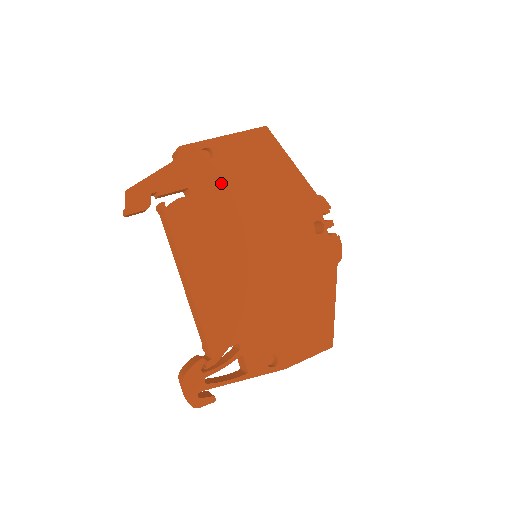
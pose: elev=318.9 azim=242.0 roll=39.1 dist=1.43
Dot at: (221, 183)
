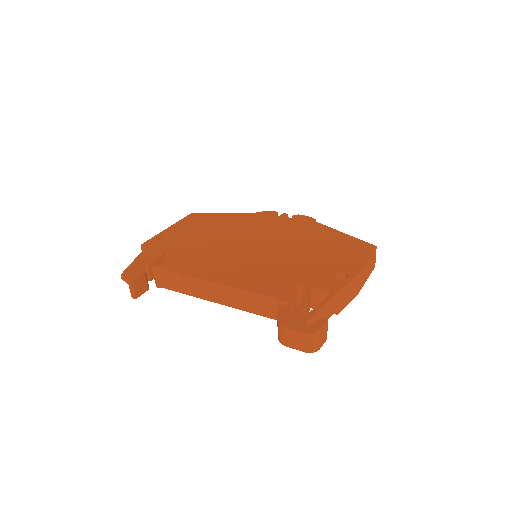
Dot at: (187, 240)
